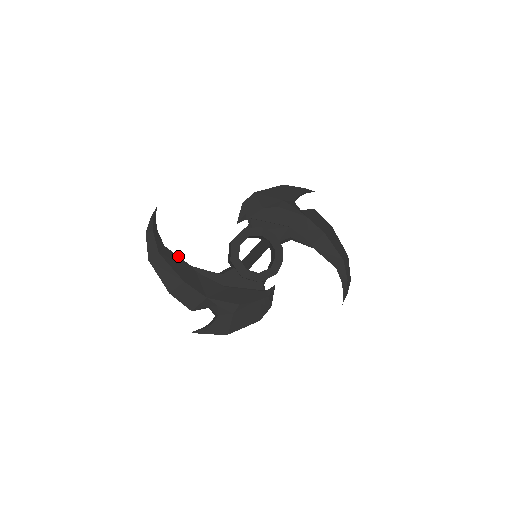
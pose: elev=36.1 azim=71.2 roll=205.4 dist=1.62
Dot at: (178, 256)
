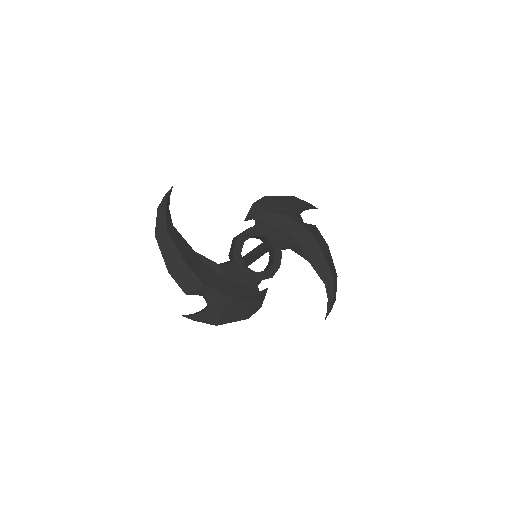
Dot at: occluded
